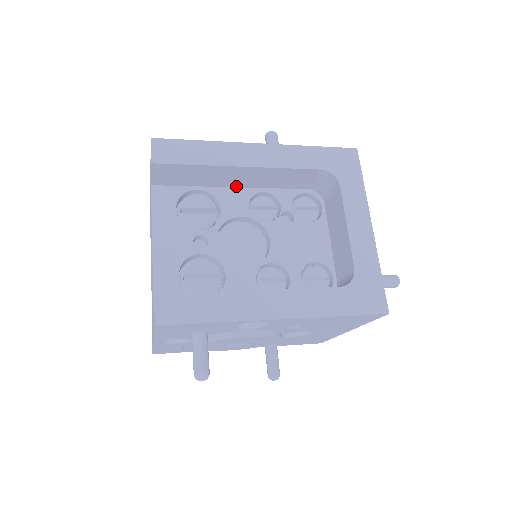
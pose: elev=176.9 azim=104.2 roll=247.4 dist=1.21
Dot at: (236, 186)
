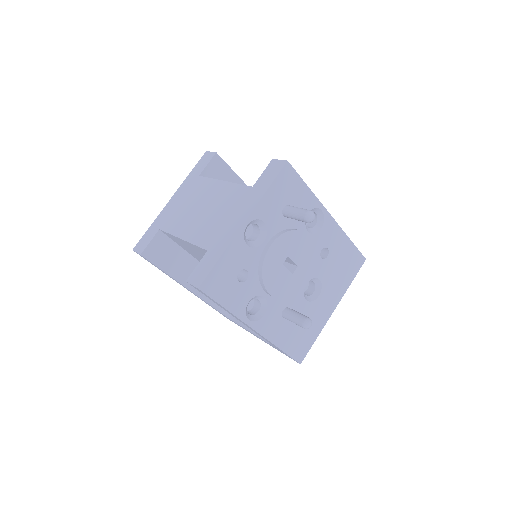
Dot at: occluded
